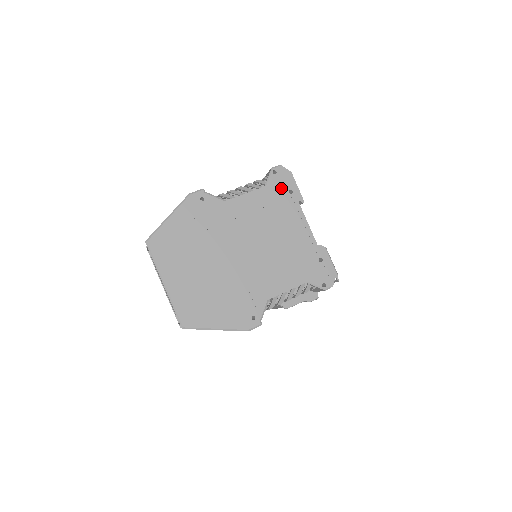
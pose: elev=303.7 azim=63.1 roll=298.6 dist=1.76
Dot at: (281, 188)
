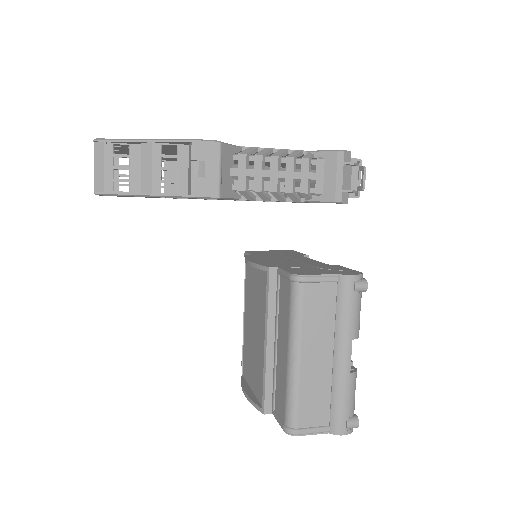
Dot at: occluded
